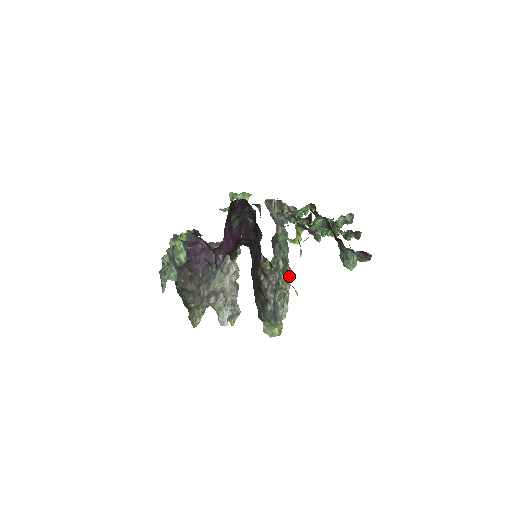
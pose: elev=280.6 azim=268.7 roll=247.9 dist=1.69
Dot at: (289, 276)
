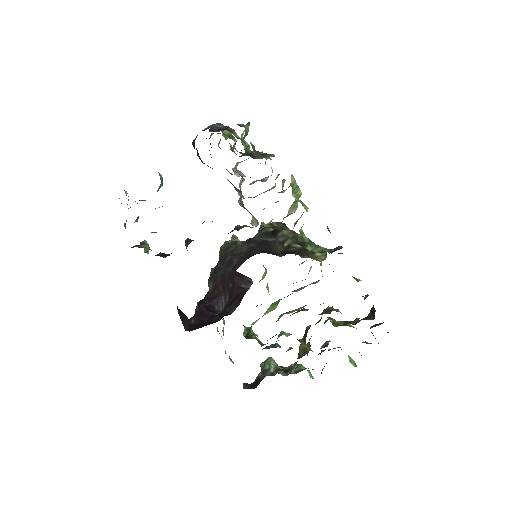
Dot at: occluded
